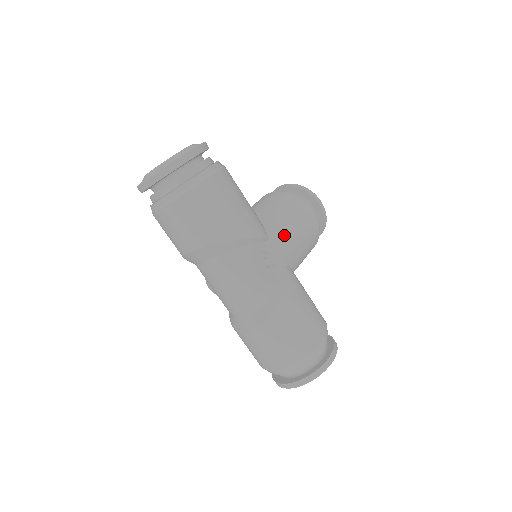
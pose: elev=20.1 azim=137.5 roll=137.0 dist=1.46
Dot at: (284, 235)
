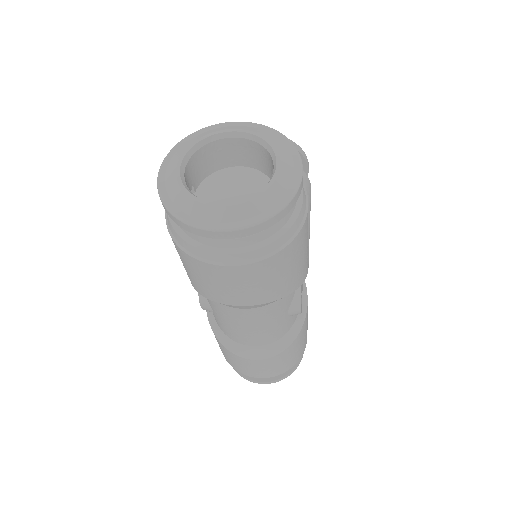
Dot at: (308, 243)
